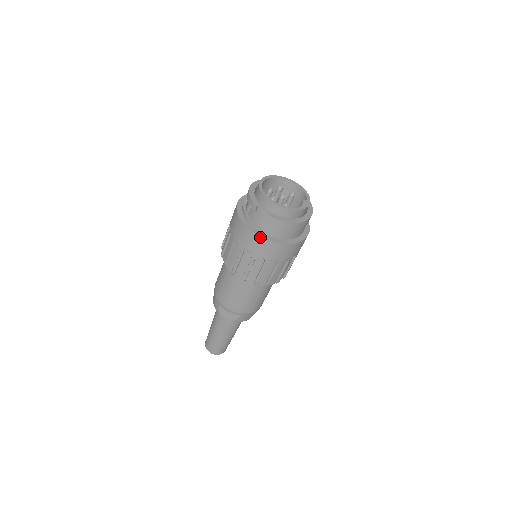
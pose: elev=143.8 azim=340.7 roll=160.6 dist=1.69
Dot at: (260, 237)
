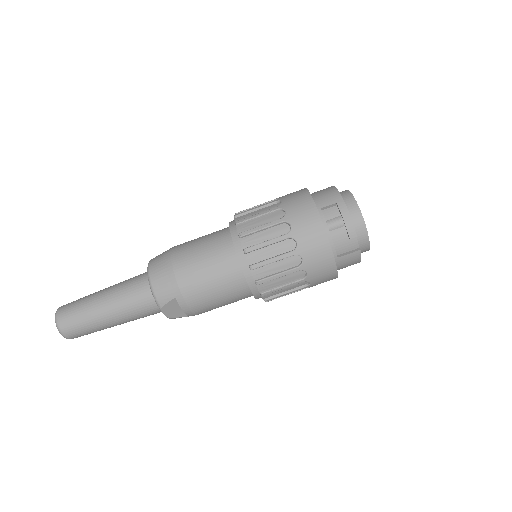
Dot at: (336, 268)
